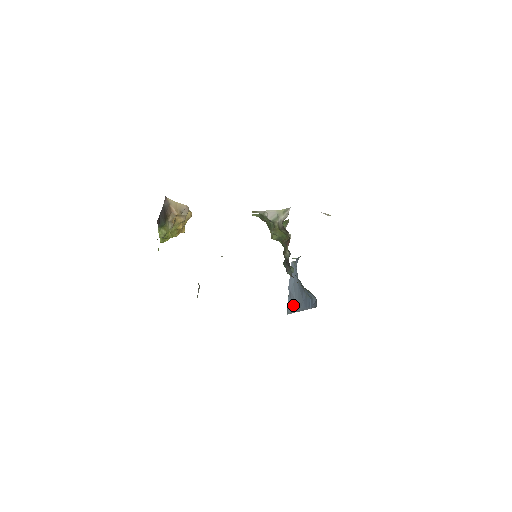
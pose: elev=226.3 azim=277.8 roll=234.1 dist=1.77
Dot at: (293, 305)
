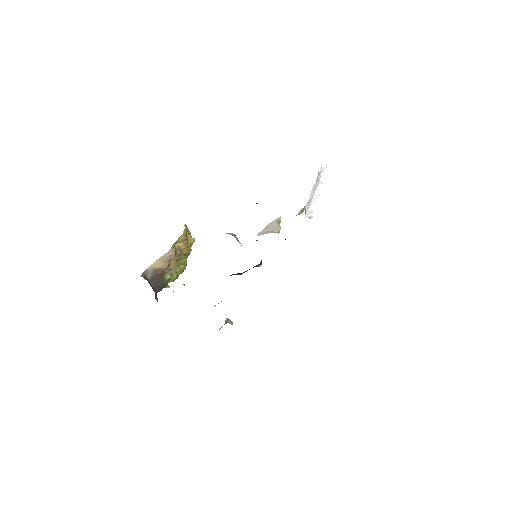
Dot at: occluded
